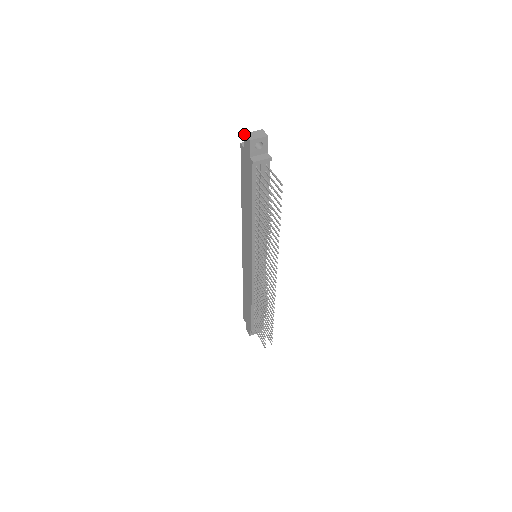
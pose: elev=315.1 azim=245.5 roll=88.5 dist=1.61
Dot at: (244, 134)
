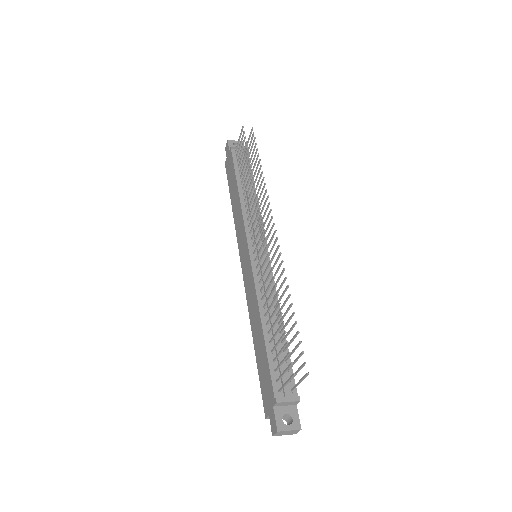
Dot at: (225, 148)
